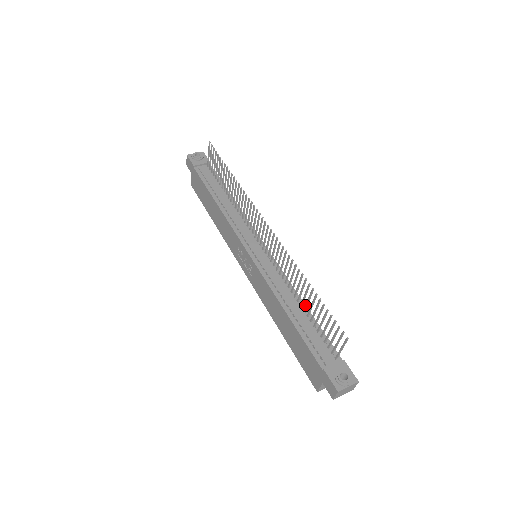
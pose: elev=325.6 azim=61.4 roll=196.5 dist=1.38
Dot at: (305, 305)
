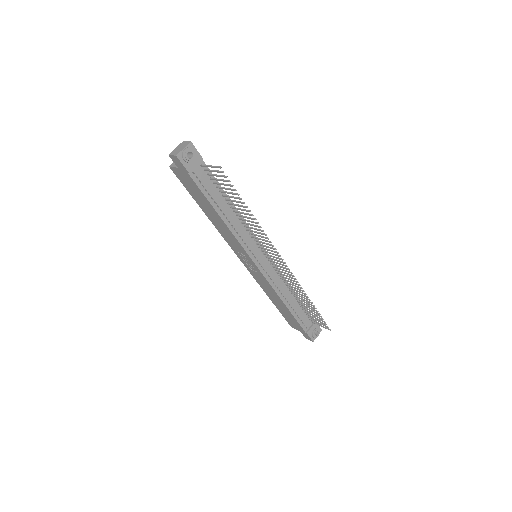
Dot at: (299, 300)
